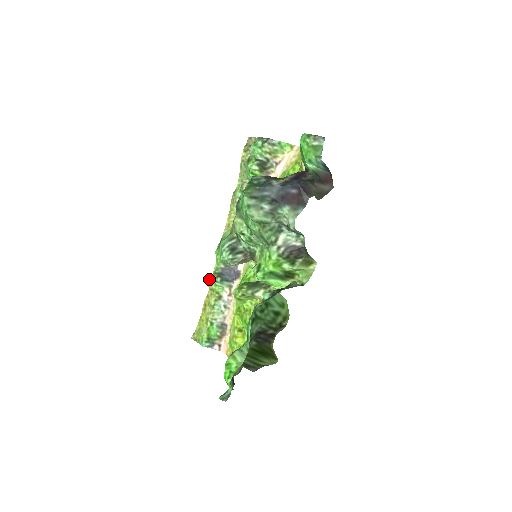
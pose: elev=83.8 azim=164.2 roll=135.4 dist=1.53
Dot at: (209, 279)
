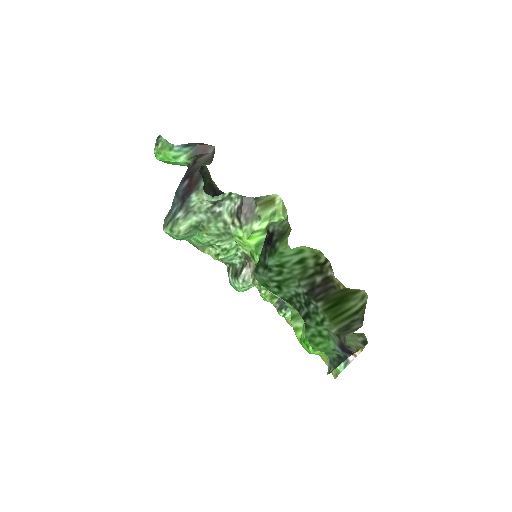
Dot at: occluded
